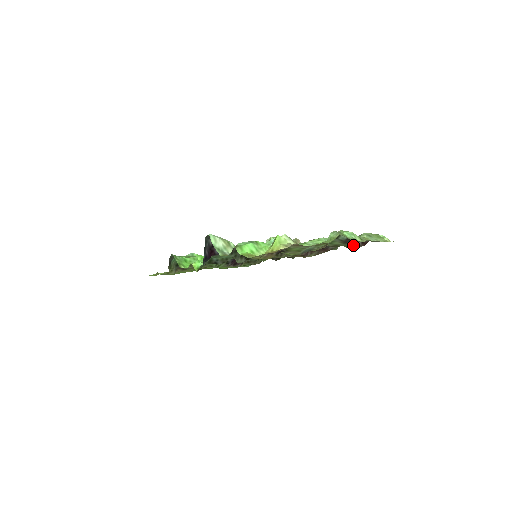
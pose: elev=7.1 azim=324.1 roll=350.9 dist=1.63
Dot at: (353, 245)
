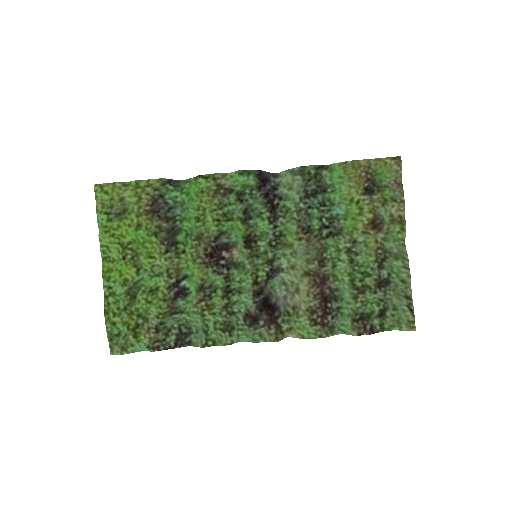
Dot at: (359, 327)
